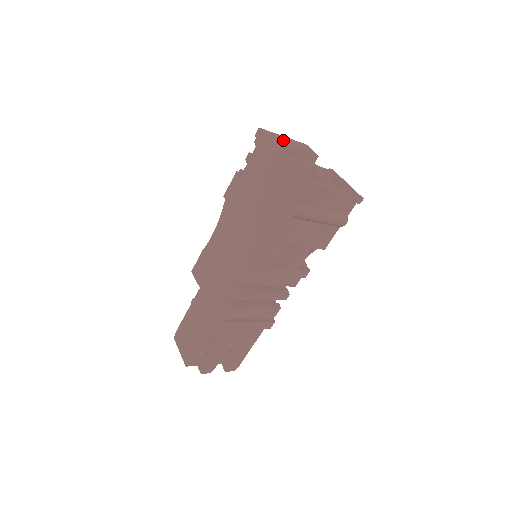
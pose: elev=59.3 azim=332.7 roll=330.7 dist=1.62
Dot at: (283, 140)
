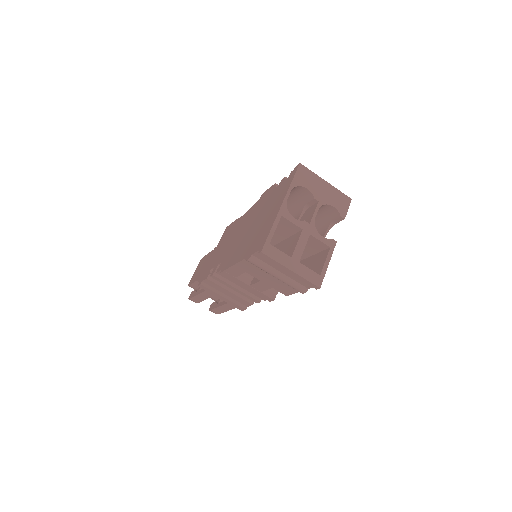
Dot at: (314, 187)
